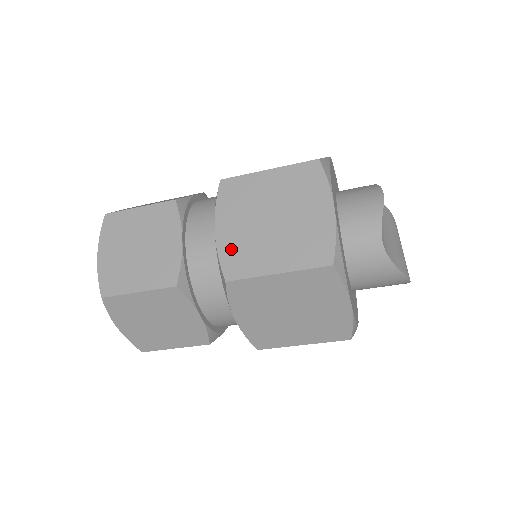
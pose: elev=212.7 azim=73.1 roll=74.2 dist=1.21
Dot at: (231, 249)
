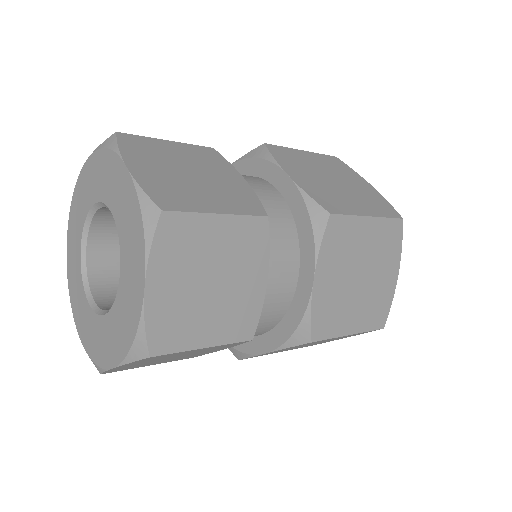
Dot at: occluded
